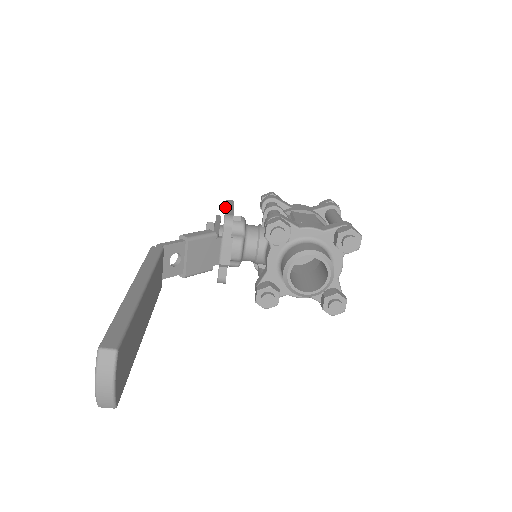
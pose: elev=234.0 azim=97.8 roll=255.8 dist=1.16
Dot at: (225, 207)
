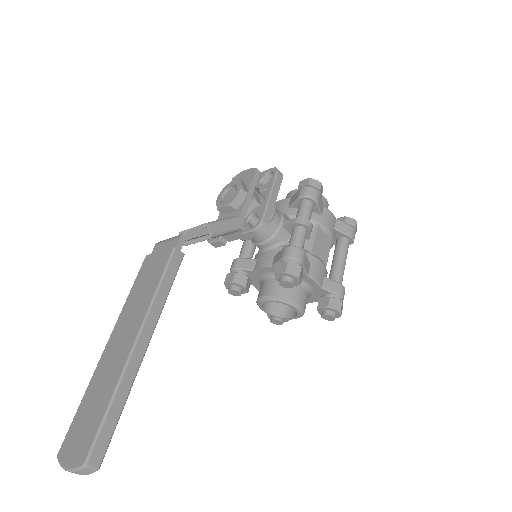
Dot at: (269, 195)
